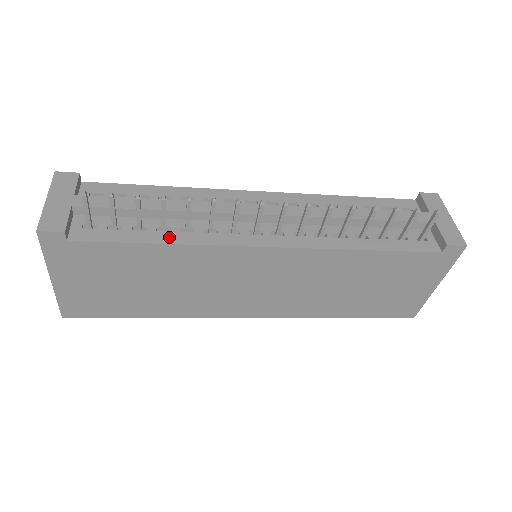
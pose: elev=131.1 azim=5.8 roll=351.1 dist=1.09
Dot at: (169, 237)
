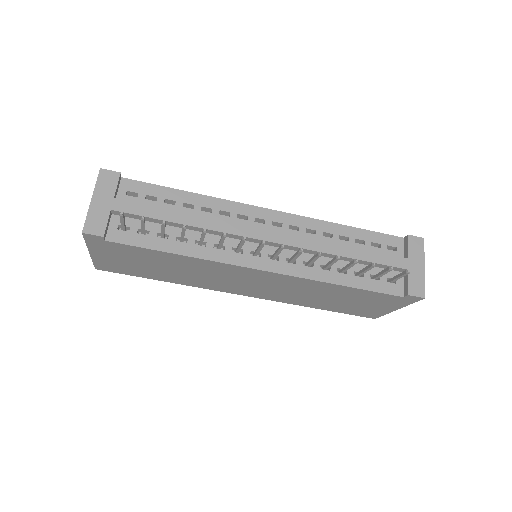
Dot at: (185, 248)
